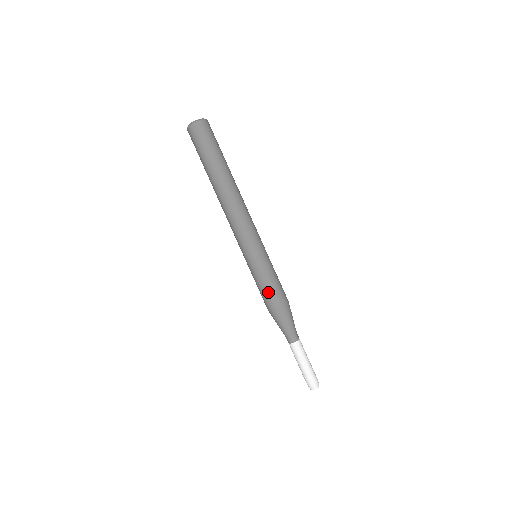
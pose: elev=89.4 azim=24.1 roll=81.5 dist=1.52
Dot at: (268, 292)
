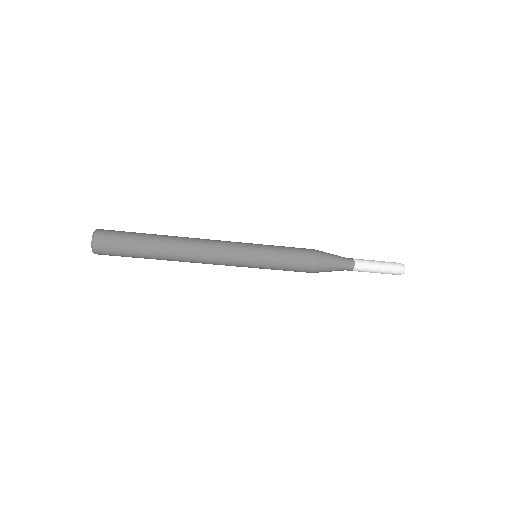
Dot at: (295, 270)
